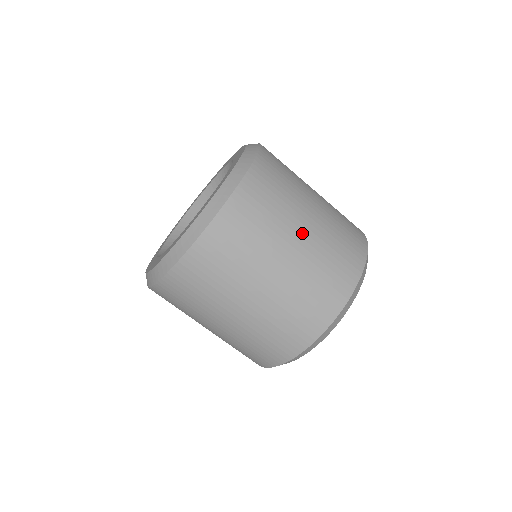
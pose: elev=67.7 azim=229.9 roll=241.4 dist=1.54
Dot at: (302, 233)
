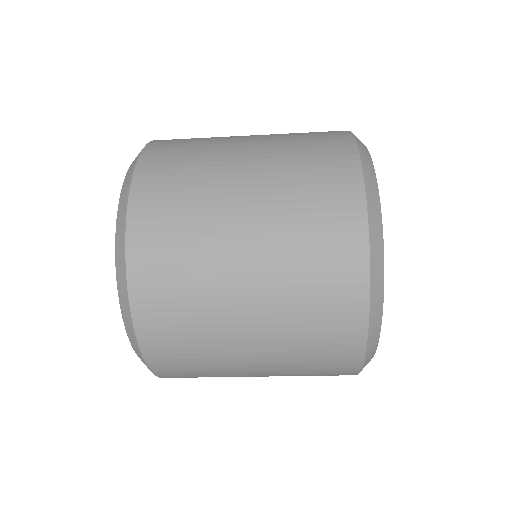
Dot at: (254, 370)
